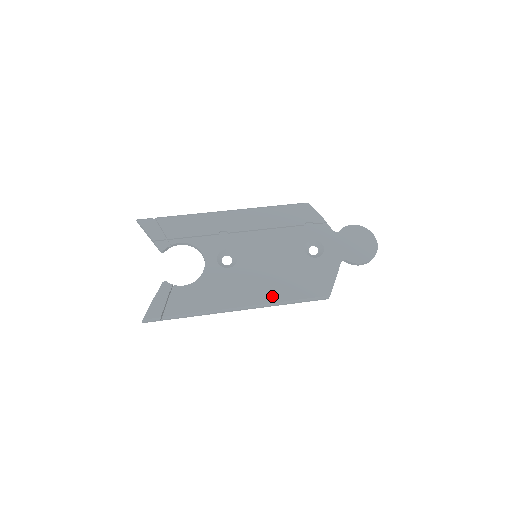
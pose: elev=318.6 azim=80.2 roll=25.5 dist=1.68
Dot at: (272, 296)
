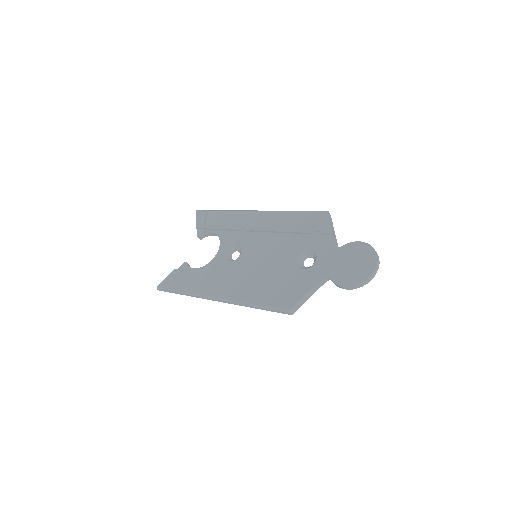
Dot at: (243, 295)
